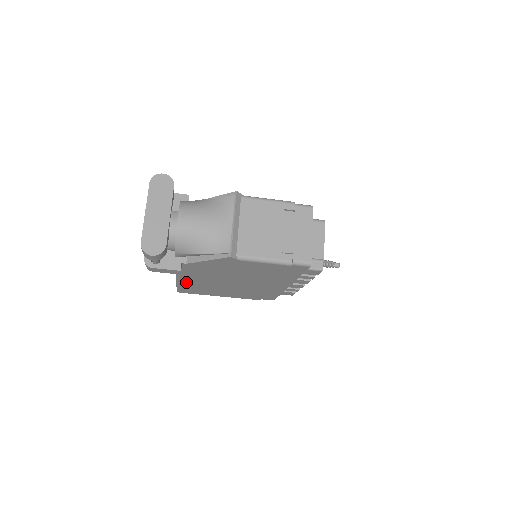
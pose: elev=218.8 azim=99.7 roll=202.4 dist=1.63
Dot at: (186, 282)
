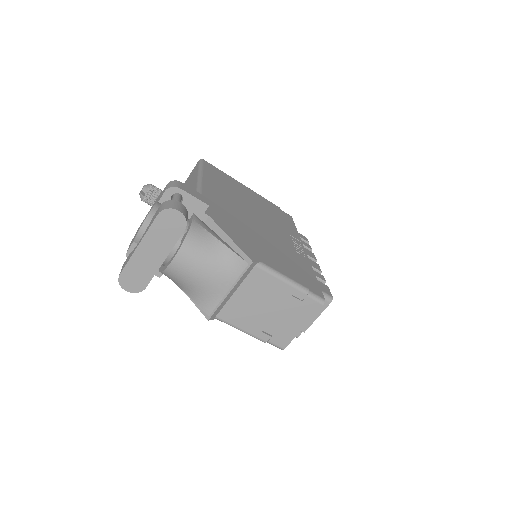
Dot at: occluded
